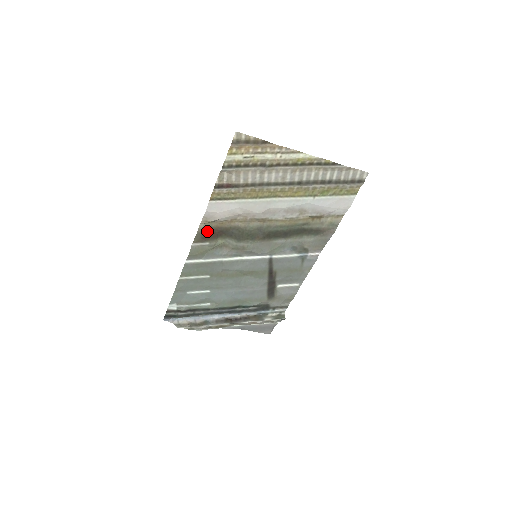
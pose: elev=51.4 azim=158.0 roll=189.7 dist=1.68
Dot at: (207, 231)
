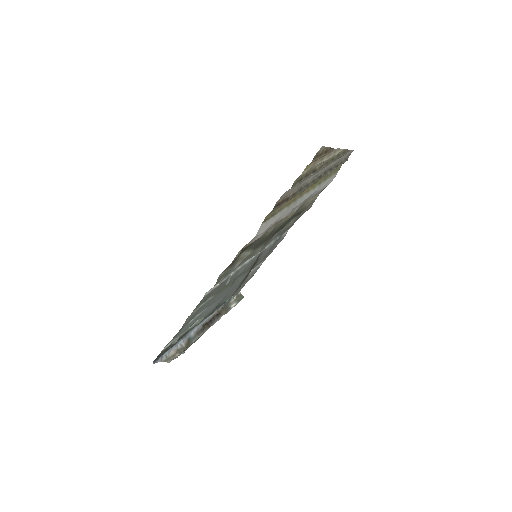
Dot at: occluded
